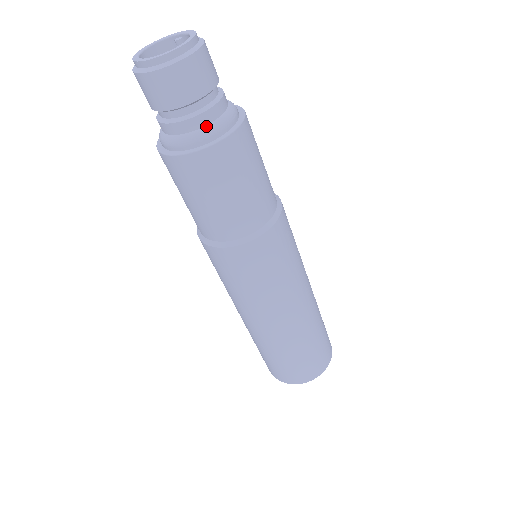
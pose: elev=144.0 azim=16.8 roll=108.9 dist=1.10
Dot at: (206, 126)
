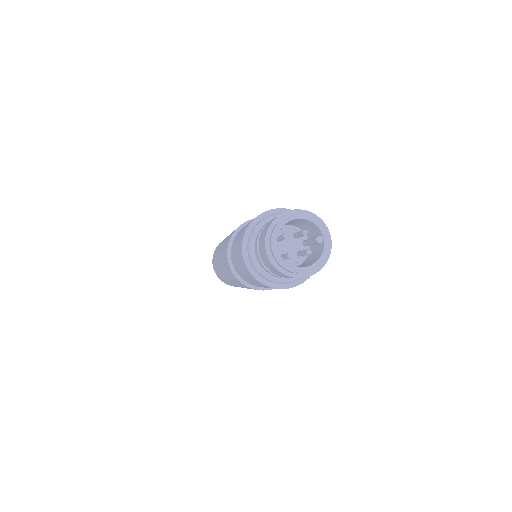
Dot at: (271, 275)
